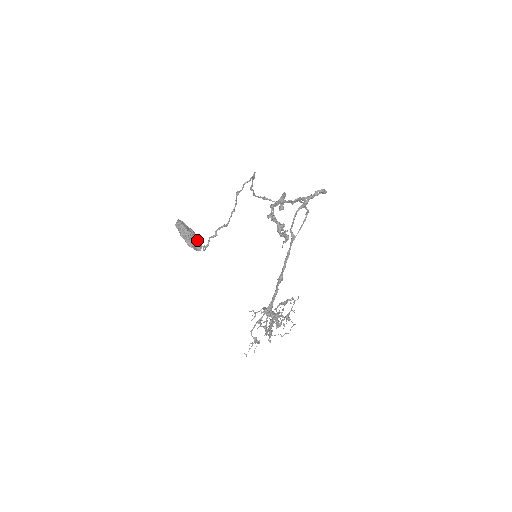
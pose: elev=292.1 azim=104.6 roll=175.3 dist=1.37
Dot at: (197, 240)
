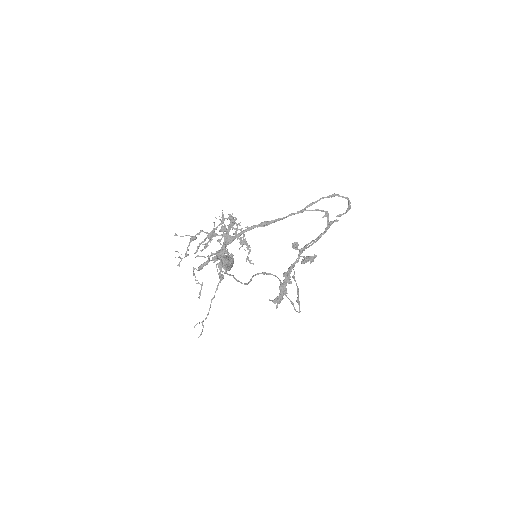
Dot at: (228, 265)
